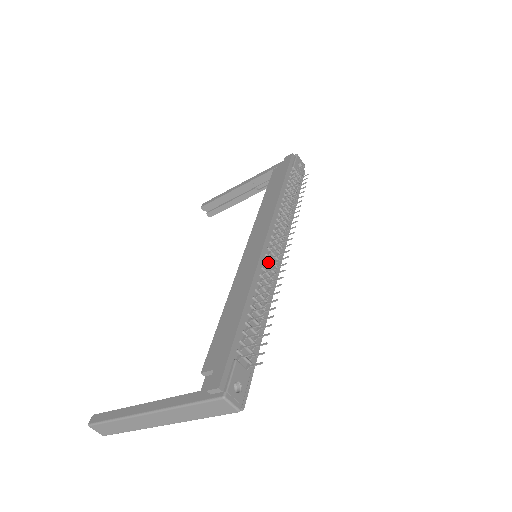
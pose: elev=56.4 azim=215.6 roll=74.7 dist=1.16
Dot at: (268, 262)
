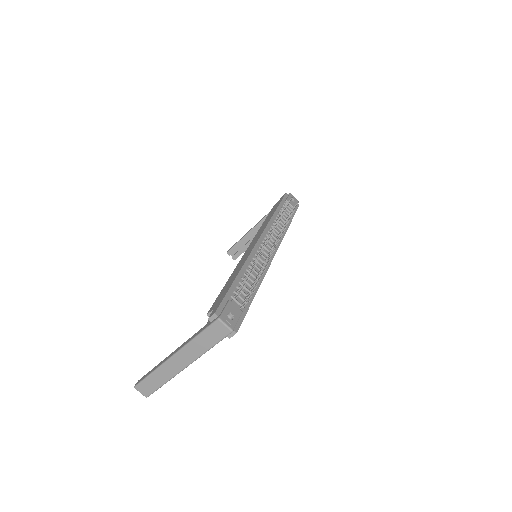
Dot at: occluded
